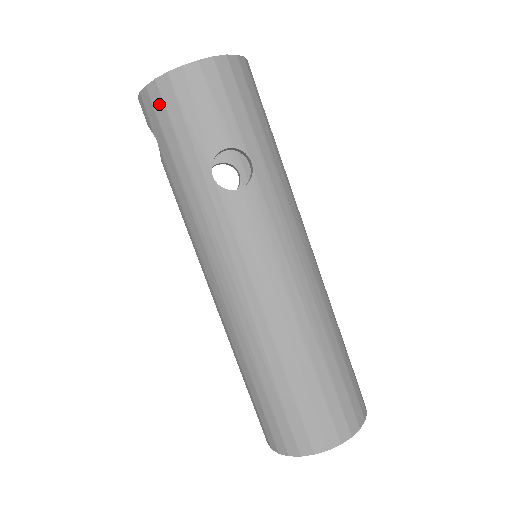
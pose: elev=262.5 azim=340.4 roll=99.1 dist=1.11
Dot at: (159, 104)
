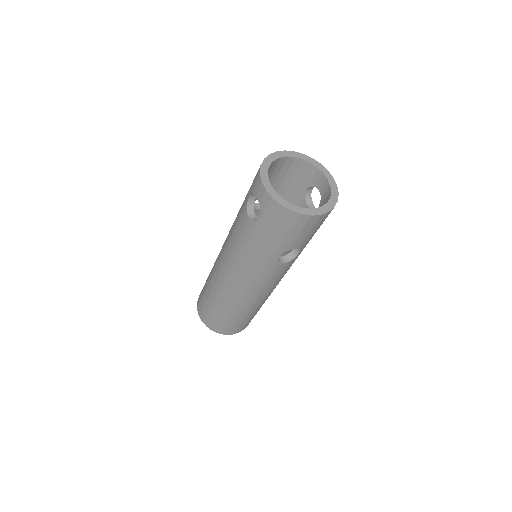
Dot at: (281, 218)
